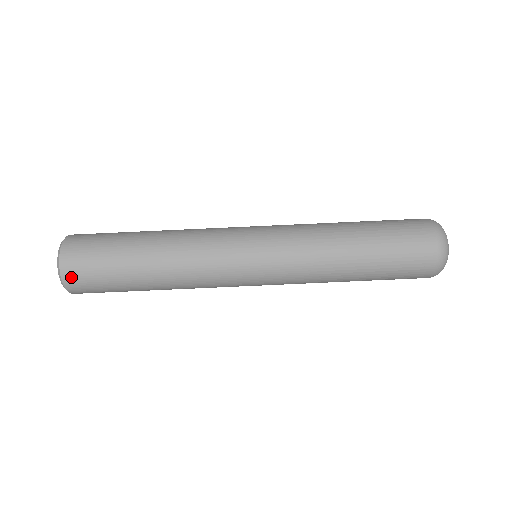
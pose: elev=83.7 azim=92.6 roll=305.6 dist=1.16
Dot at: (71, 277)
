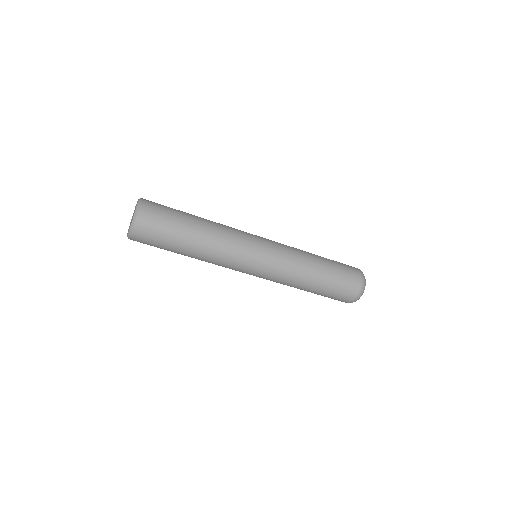
Dot at: (136, 240)
